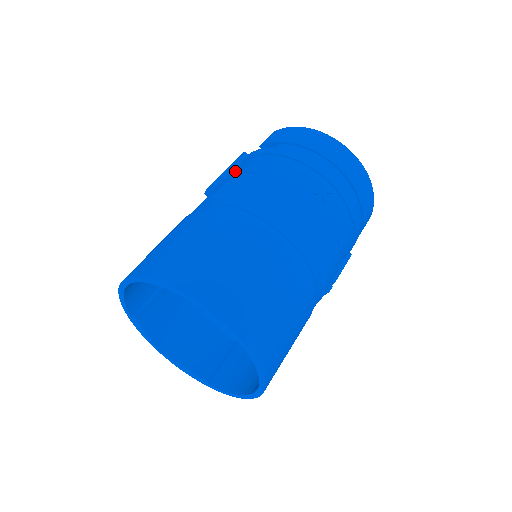
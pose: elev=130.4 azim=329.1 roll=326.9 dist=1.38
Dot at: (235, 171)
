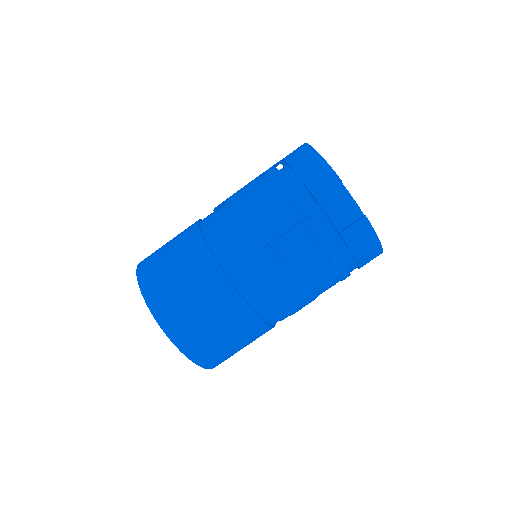
Dot at: (300, 261)
